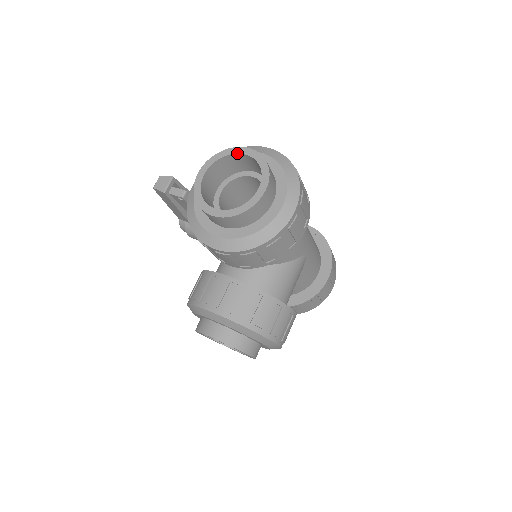
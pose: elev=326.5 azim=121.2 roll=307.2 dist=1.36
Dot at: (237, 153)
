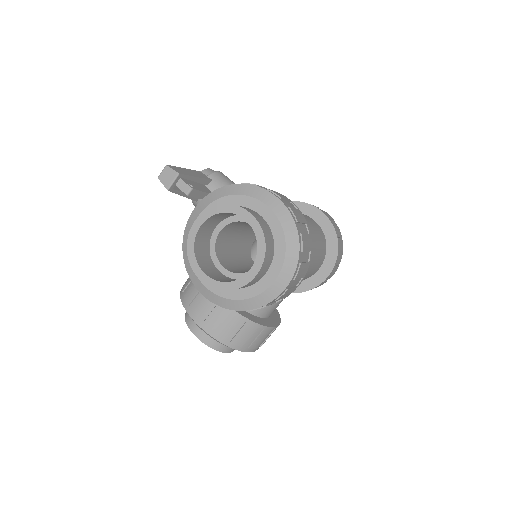
Dot at: (238, 215)
